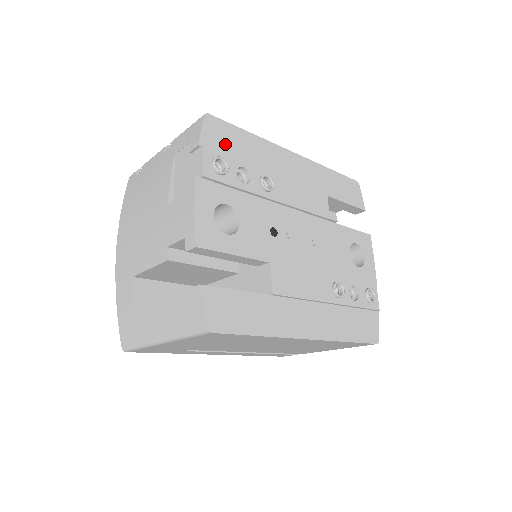
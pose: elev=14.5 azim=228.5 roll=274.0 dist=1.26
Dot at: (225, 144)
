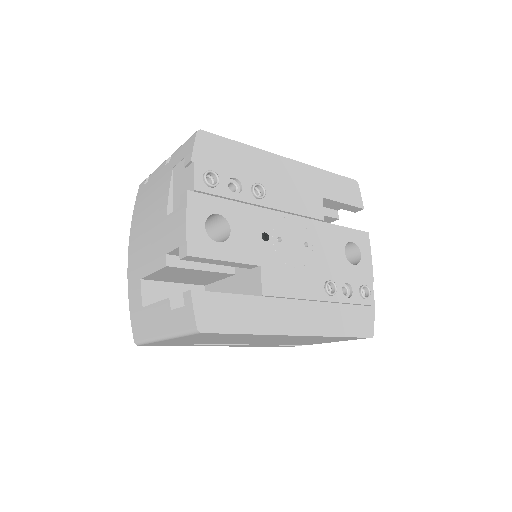
Dot at: (217, 157)
